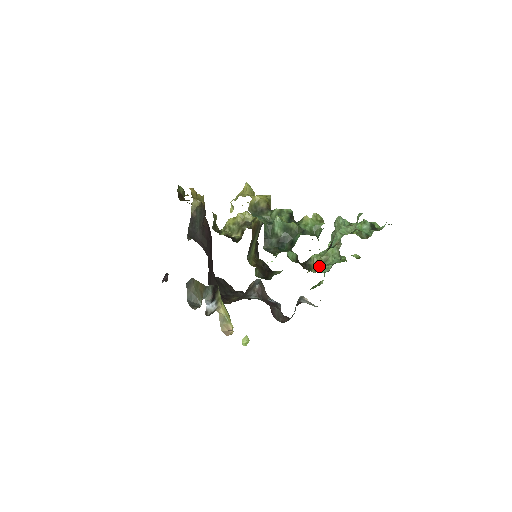
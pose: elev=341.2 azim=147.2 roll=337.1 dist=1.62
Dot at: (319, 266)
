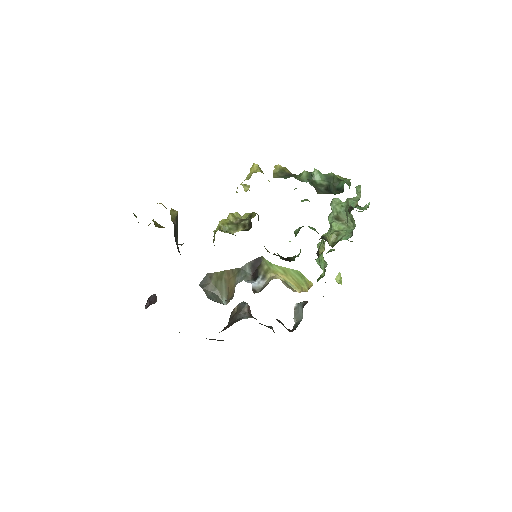
Dot at: (333, 242)
